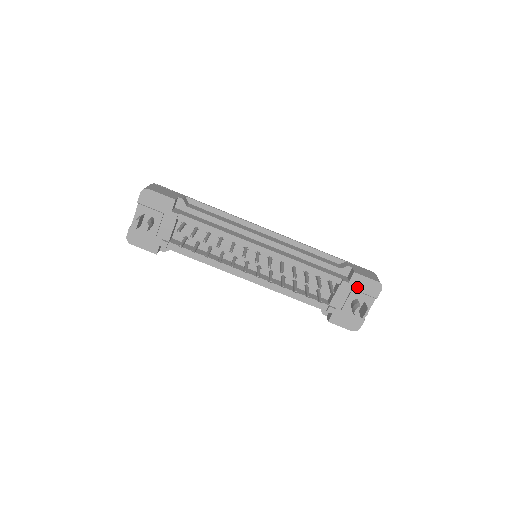
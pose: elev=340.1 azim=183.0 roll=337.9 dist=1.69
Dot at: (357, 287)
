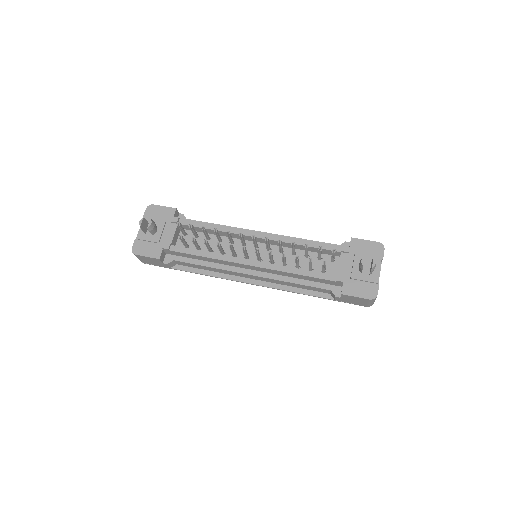
Dot at: (359, 251)
